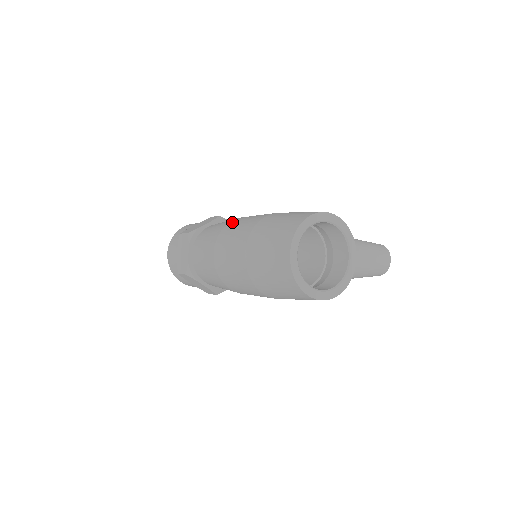
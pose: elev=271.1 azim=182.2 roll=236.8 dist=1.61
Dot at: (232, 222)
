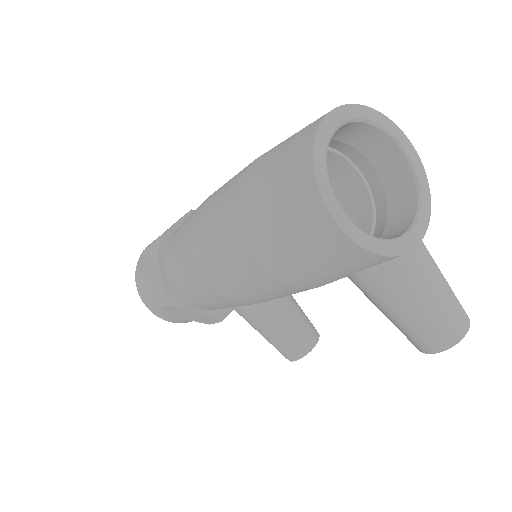
Dot at: occluded
